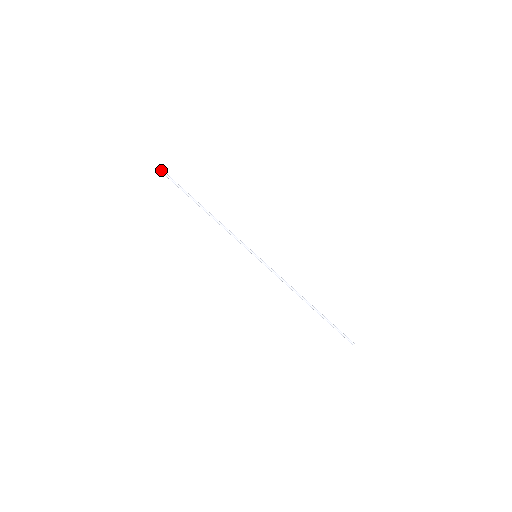
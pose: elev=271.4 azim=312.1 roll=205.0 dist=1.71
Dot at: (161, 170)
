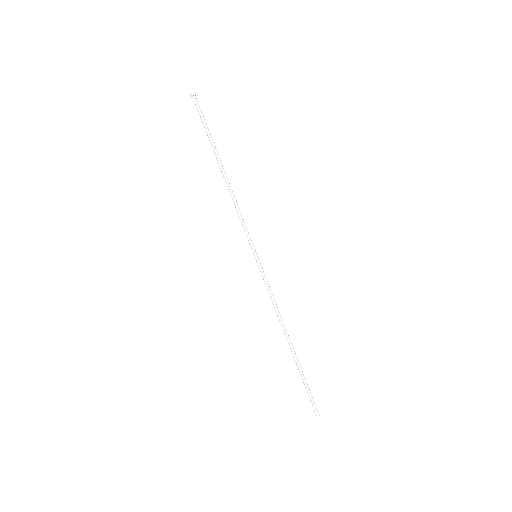
Dot at: (192, 93)
